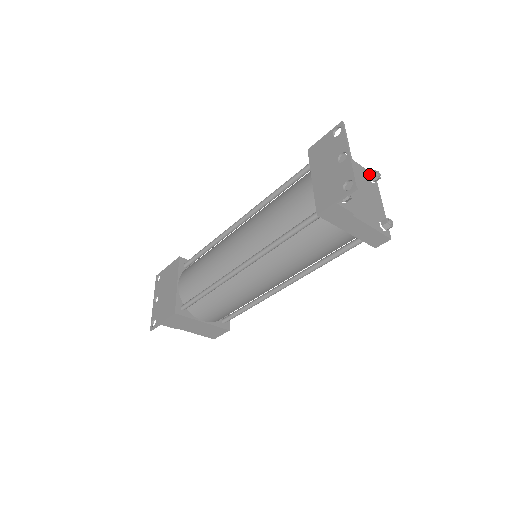
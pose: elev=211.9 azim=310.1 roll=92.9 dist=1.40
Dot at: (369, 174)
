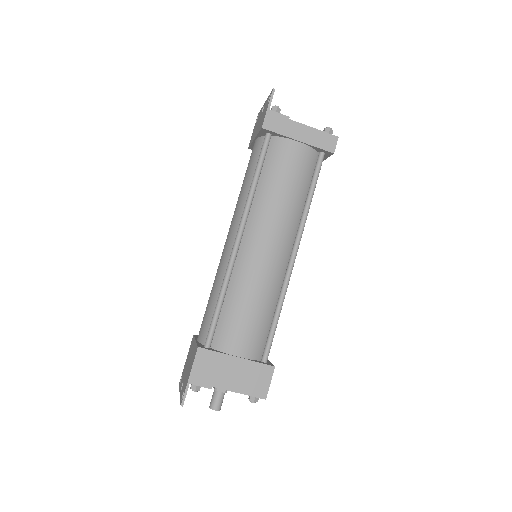
Dot at: occluded
